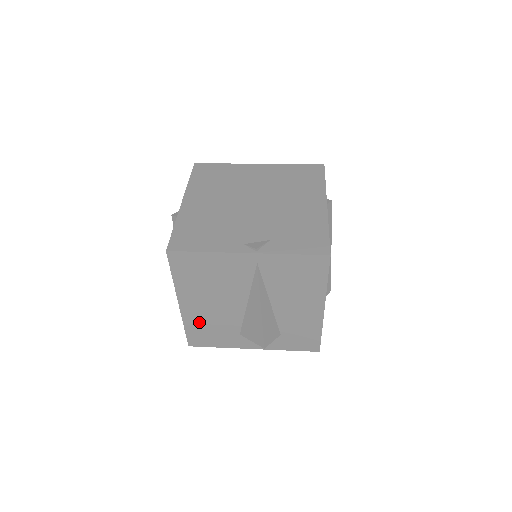
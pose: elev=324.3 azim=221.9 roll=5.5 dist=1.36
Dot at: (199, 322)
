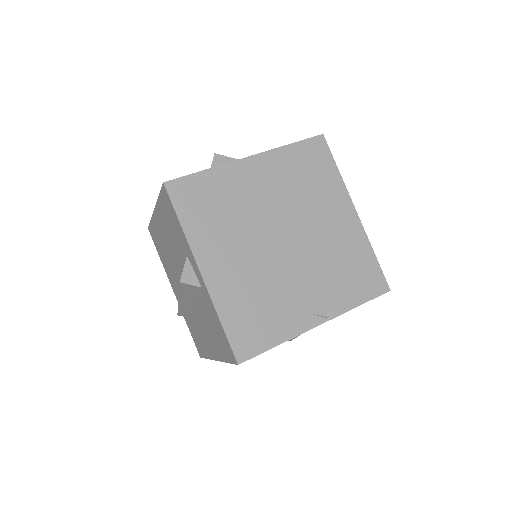
Dot at: occluded
